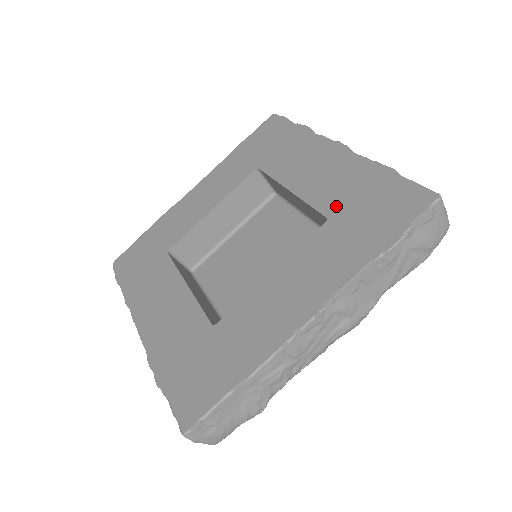
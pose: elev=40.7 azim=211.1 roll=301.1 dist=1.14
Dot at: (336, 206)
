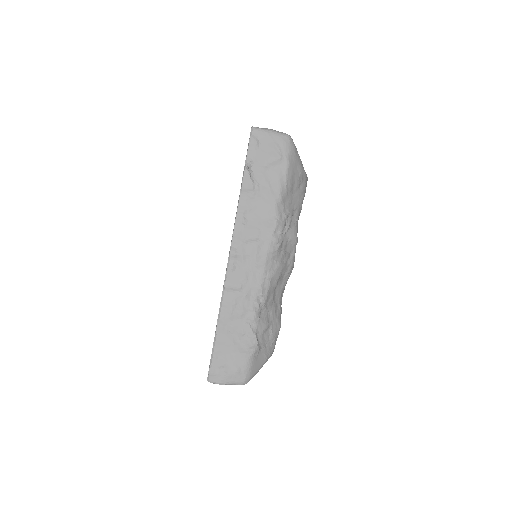
Dot at: occluded
